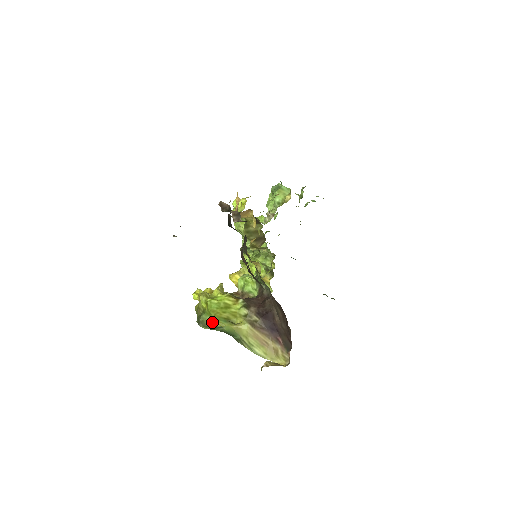
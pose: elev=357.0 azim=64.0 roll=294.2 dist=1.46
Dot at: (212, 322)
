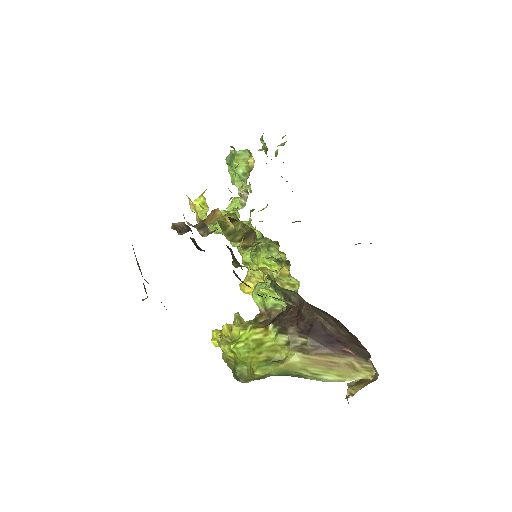
Dot at: (252, 374)
